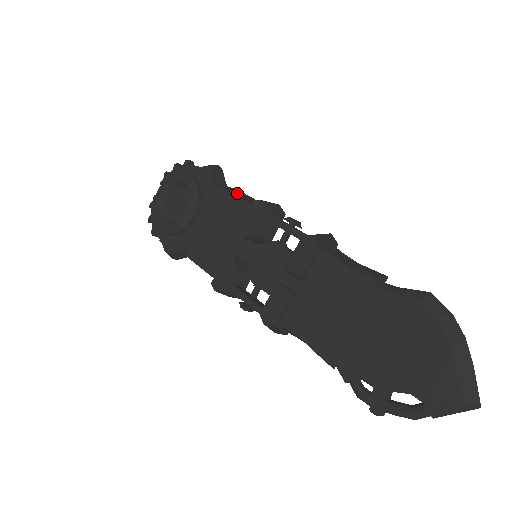
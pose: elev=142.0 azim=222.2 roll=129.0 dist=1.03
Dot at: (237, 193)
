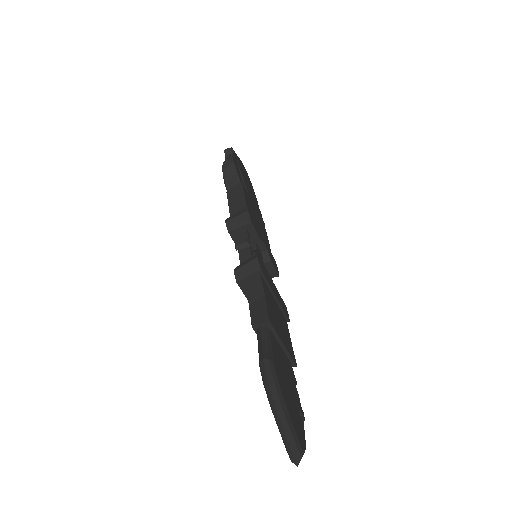
Dot at: (234, 197)
